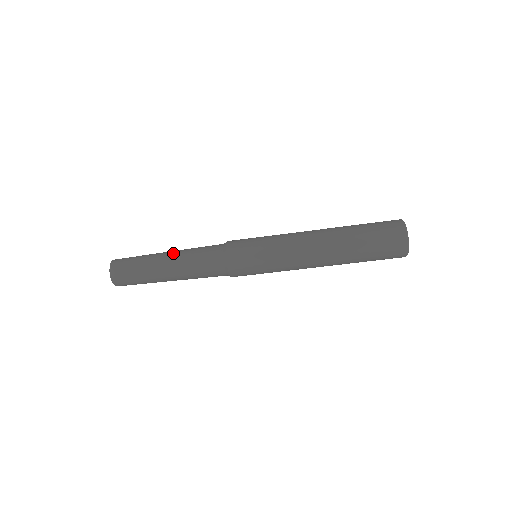
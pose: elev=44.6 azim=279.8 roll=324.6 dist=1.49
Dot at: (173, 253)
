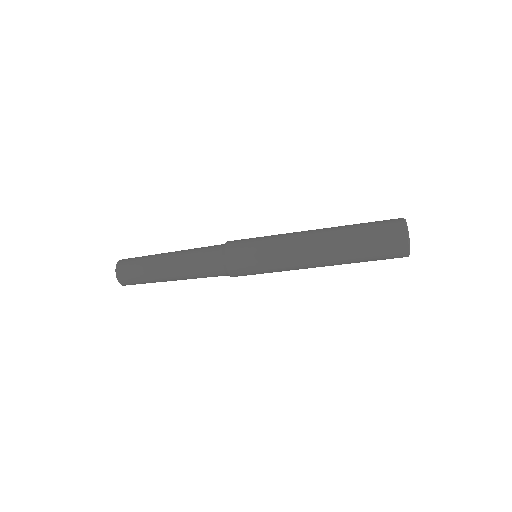
Dot at: (176, 252)
